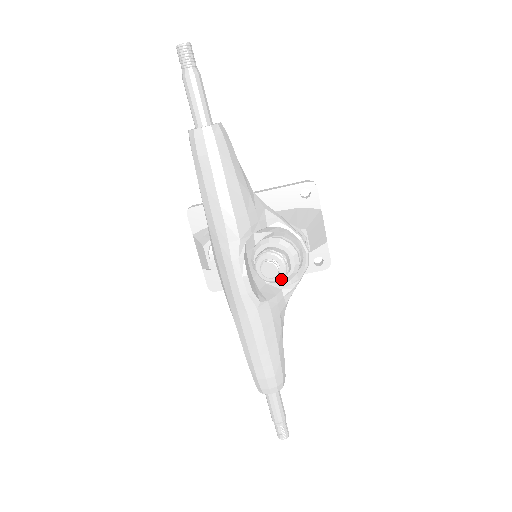
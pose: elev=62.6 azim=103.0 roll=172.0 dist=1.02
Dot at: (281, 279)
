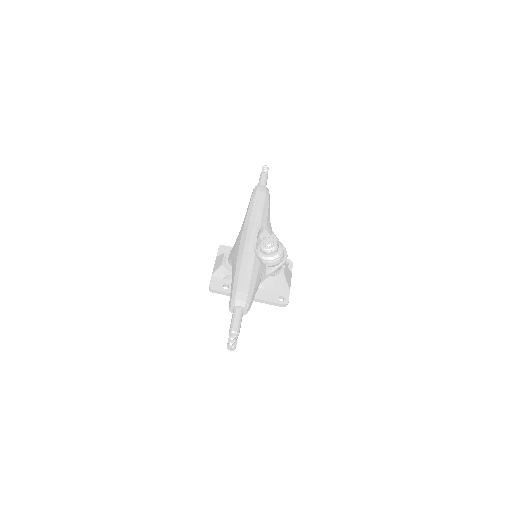
Dot at: (272, 249)
